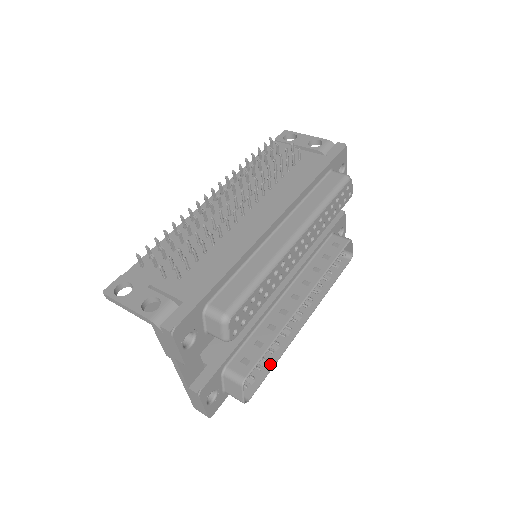
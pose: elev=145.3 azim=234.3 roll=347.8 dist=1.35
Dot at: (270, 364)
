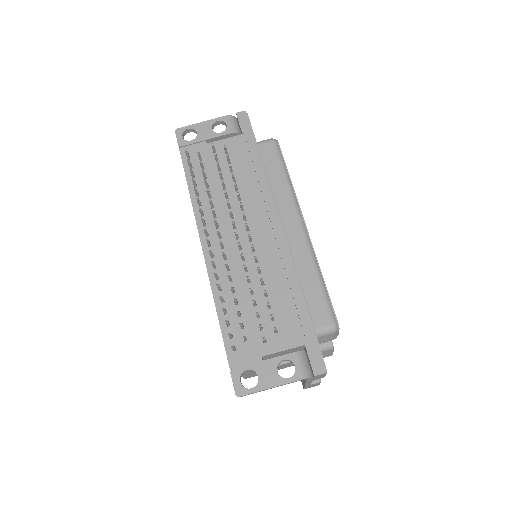
Dot at: occluded
